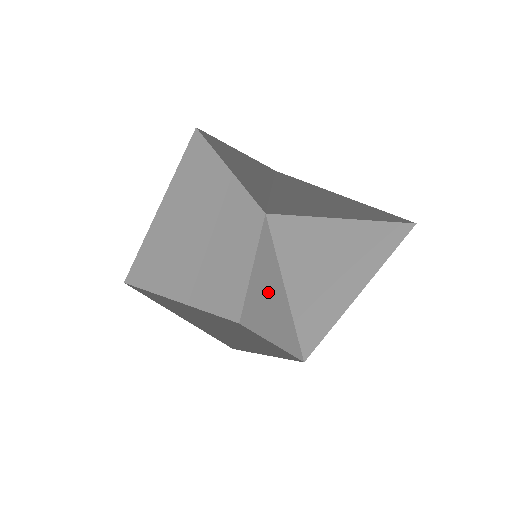
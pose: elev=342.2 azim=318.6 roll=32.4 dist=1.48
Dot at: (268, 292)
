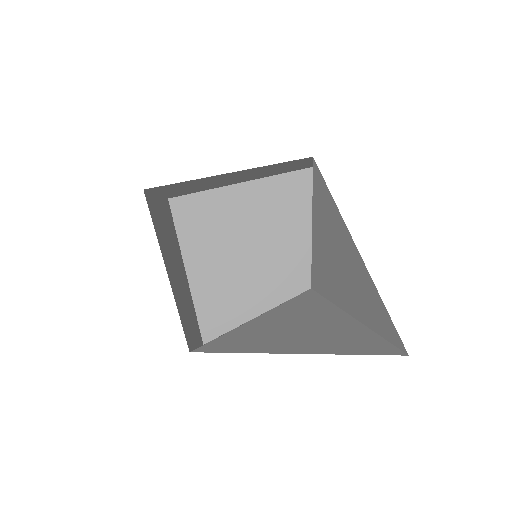
Dot at: occluded
